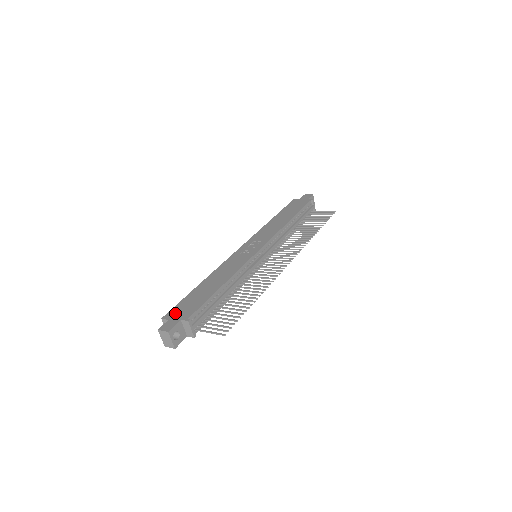
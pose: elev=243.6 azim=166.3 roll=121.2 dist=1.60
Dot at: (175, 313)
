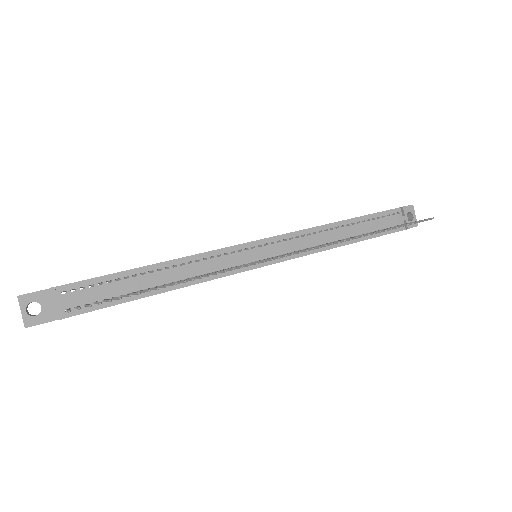
Dot at: occluded
